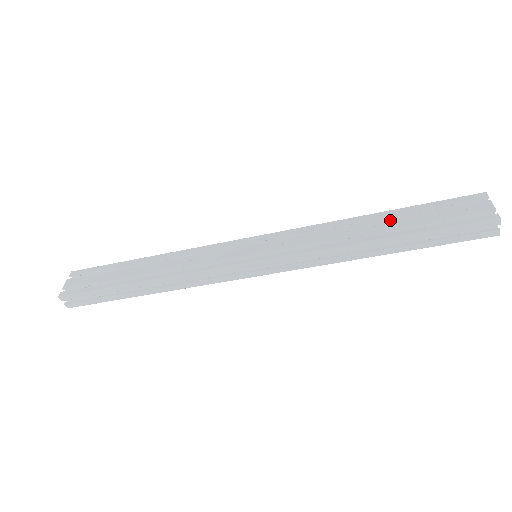
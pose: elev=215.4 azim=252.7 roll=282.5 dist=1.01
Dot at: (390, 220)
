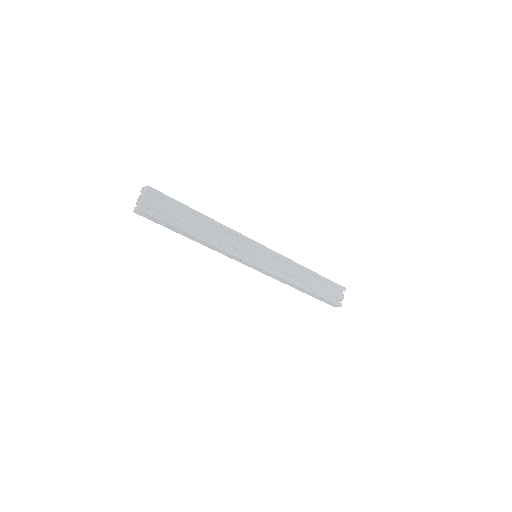
Dot at: (314, 280)
